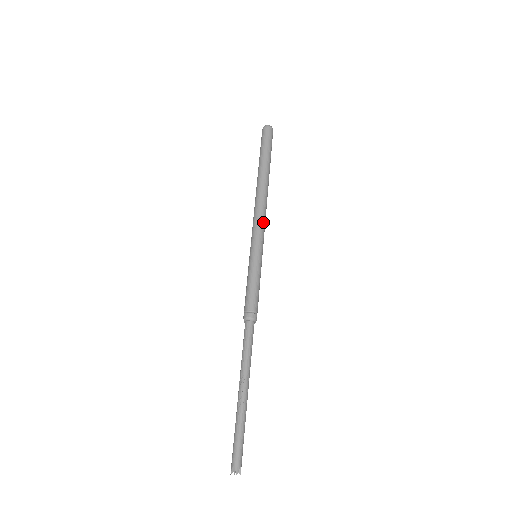
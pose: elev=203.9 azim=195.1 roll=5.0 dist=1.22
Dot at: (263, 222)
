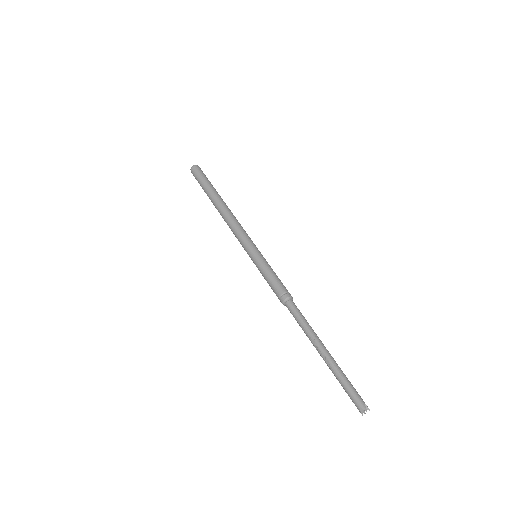
Dot at: (242, 230)
